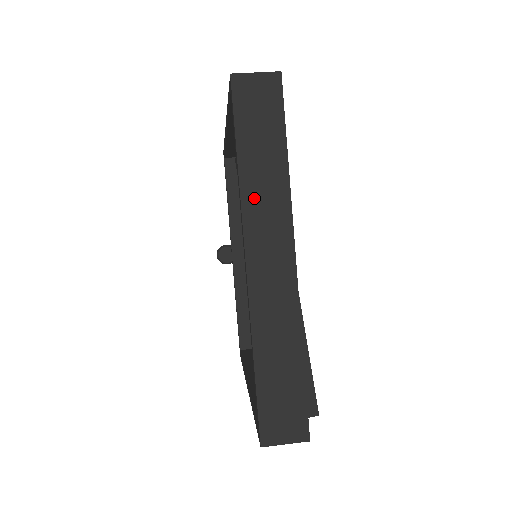
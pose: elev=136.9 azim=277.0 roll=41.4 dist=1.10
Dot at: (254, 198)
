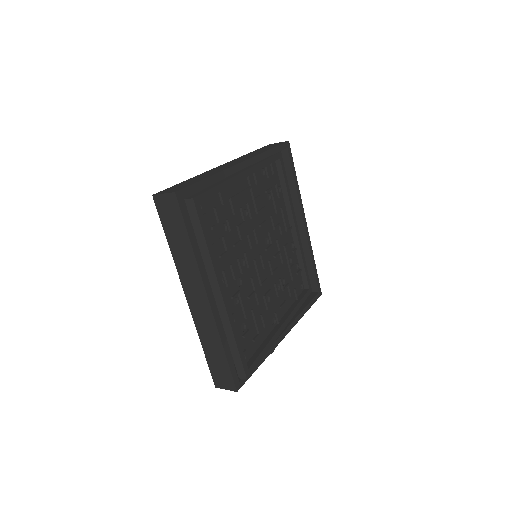
Dot at: occluded
